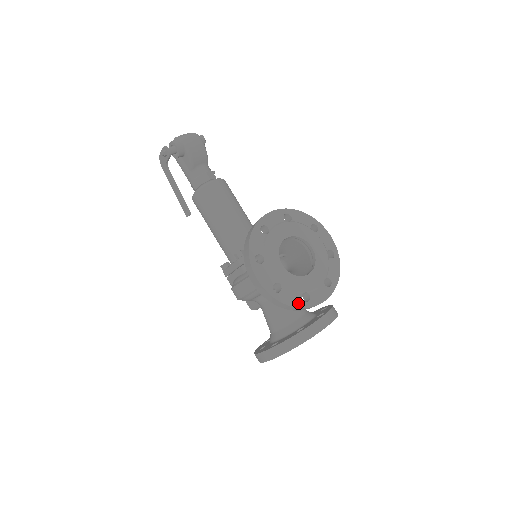
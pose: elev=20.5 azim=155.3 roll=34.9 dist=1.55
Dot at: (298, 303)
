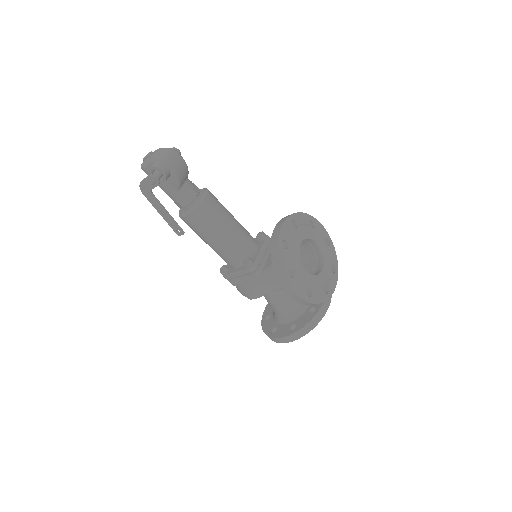
Dot at: (324, 298)
